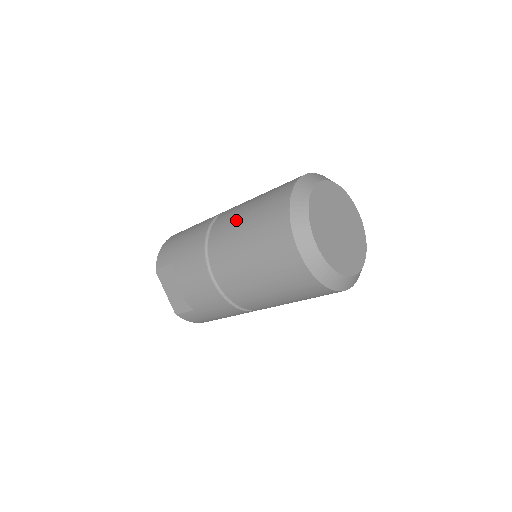
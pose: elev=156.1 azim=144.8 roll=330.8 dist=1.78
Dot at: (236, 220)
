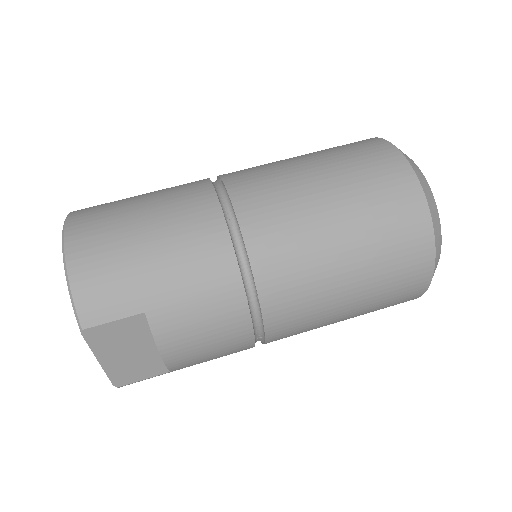
Dot at: (314, 228)
